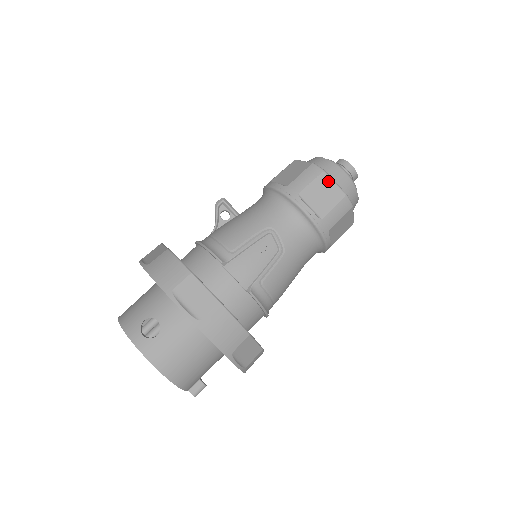
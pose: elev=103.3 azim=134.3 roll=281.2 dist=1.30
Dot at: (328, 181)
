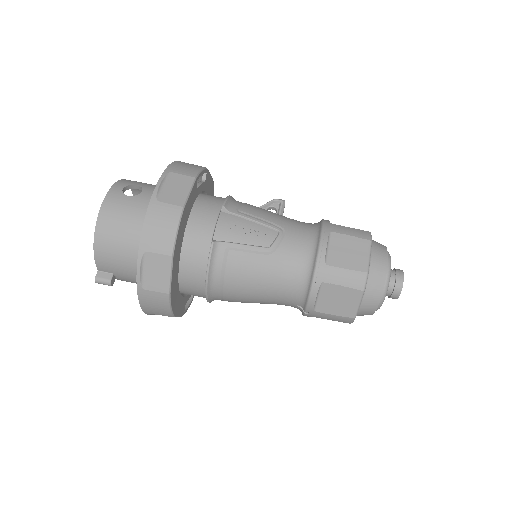
Dot at: (365, 249)
